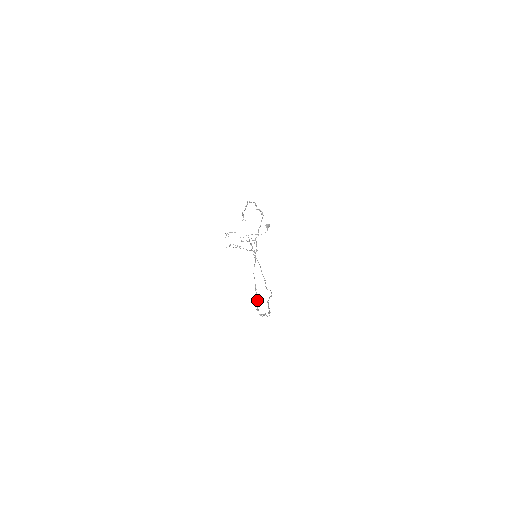
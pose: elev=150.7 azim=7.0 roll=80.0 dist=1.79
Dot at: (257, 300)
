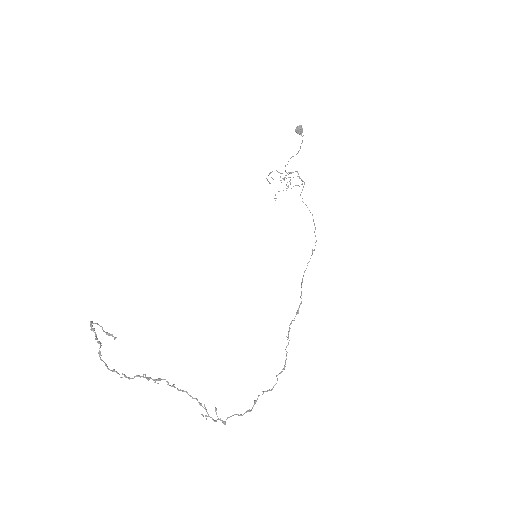
Dot at: (210, 417)
